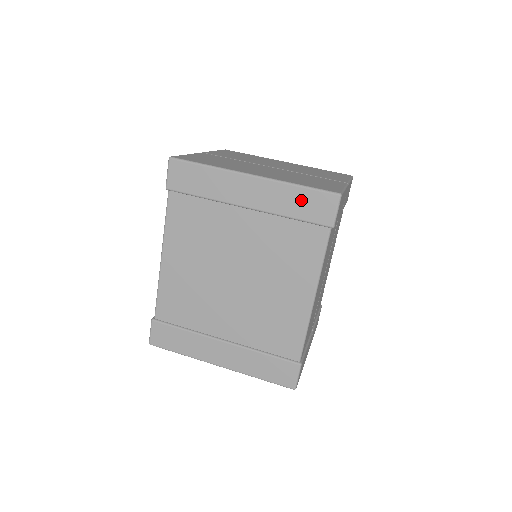
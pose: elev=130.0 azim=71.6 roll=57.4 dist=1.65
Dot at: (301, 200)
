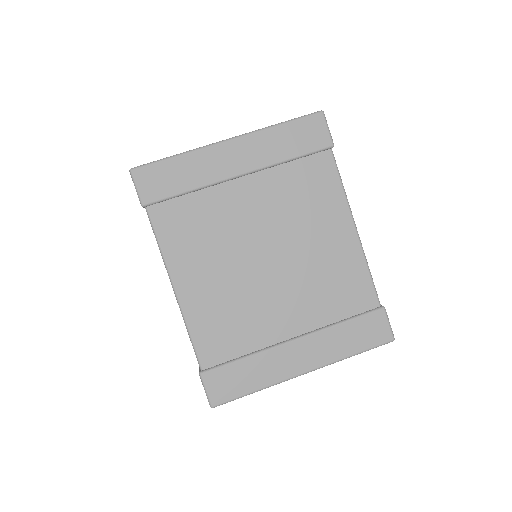
Dot at: (290, 136)
